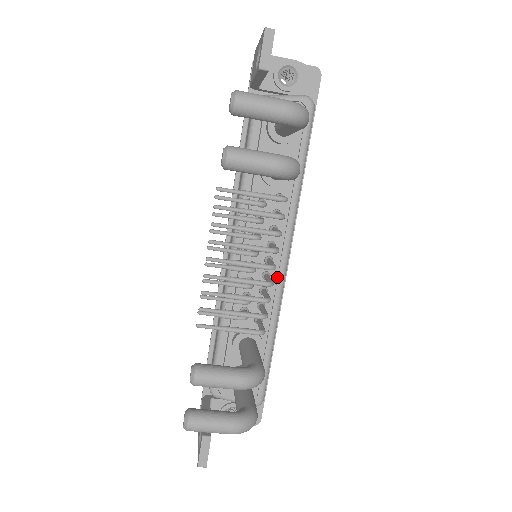
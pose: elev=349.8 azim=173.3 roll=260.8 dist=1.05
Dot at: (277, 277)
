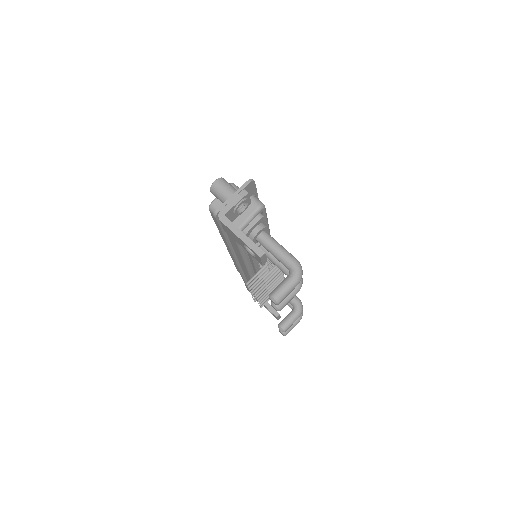
Dot at: occluded
